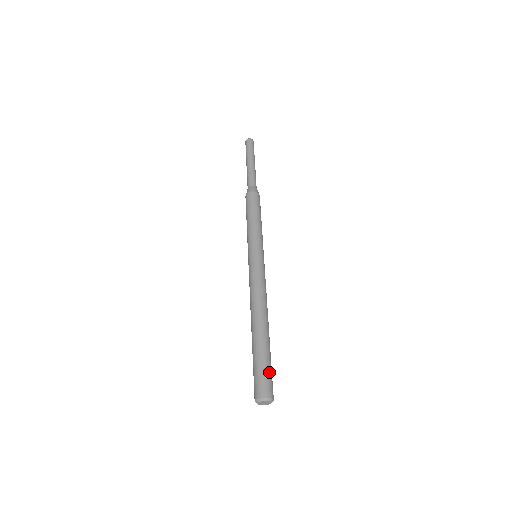
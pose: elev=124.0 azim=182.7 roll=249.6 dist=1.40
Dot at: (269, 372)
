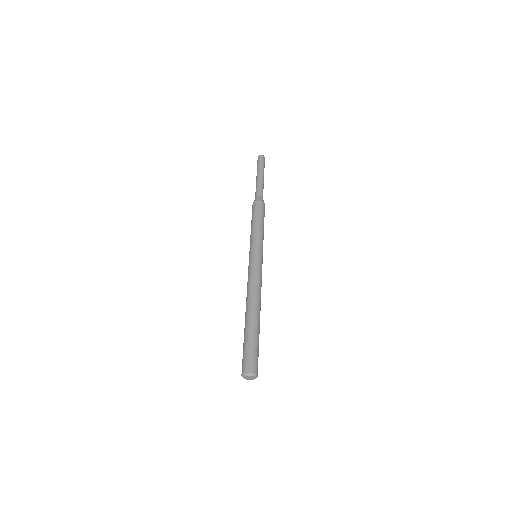
Dot at: (252, 351)
